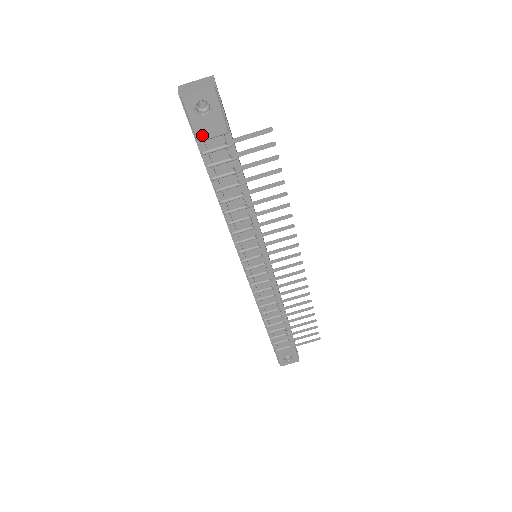
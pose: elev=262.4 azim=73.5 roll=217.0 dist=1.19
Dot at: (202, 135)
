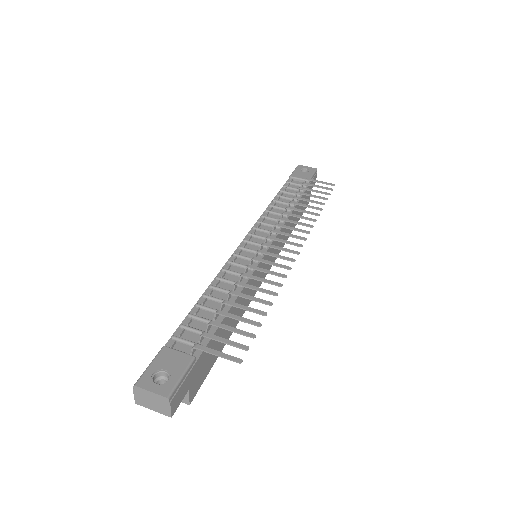
Dot at: (295, 176)
